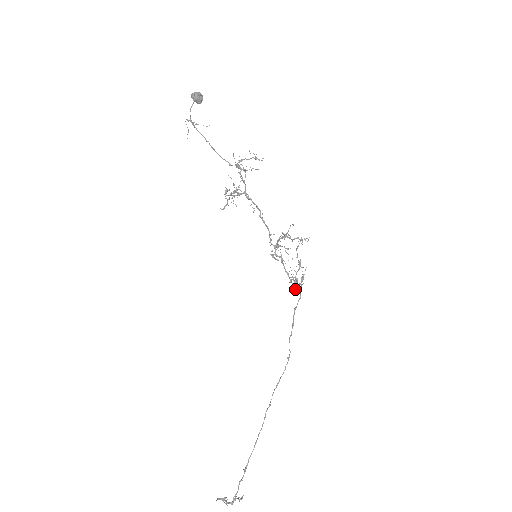
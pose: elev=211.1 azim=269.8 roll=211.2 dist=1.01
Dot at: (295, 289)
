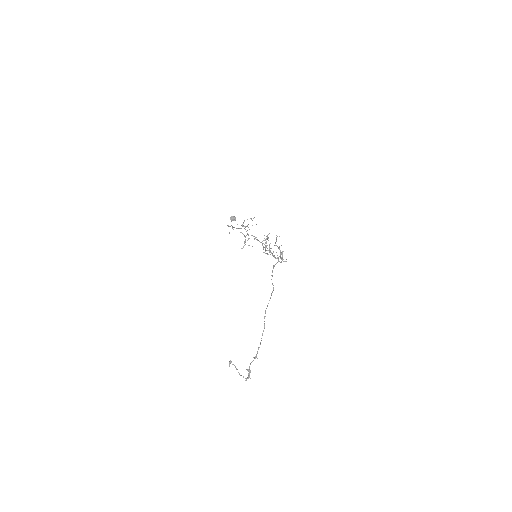
Dot at: occluded
